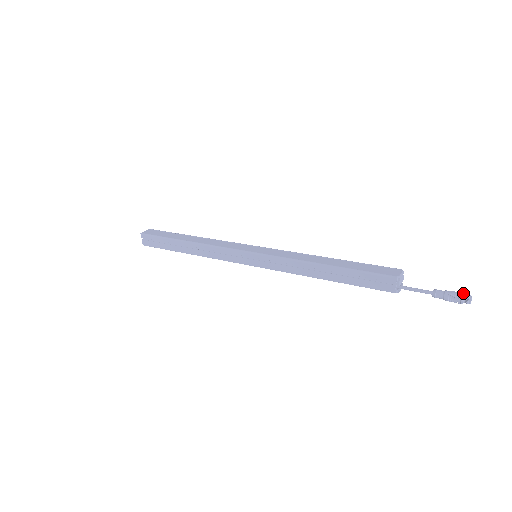
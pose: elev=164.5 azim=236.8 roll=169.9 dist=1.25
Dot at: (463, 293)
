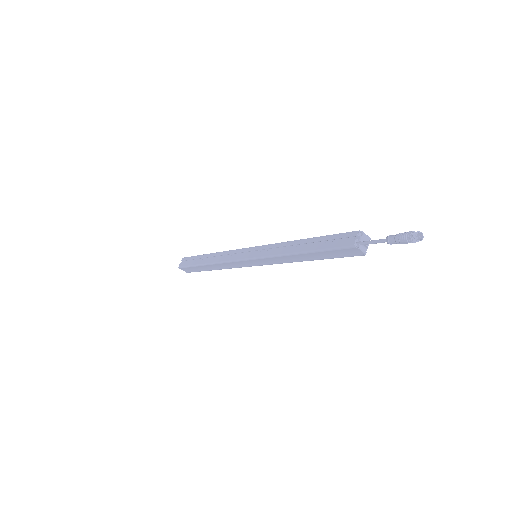
Dot at: (415, 232)
